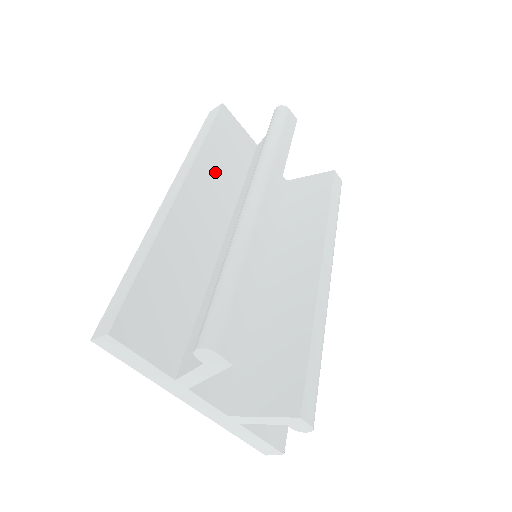
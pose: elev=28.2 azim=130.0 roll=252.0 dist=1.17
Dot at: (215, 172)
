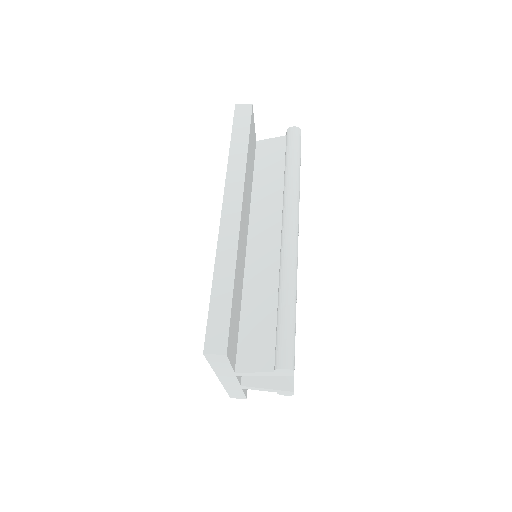
Dot at: (248, 182)
